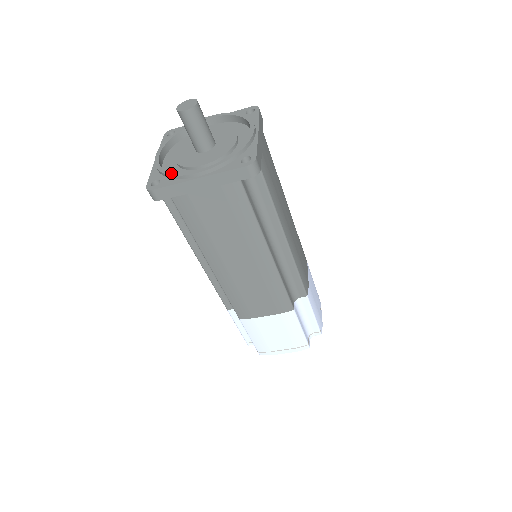
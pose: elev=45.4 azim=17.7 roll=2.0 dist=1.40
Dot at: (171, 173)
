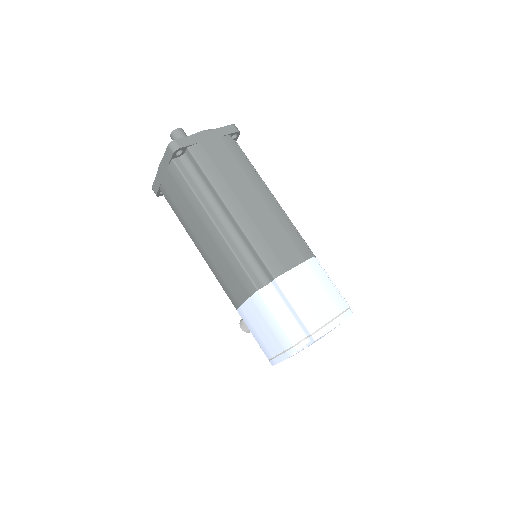
Dot at: occluded
